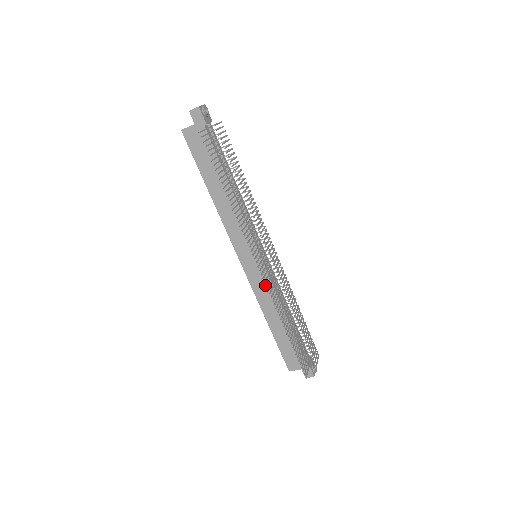
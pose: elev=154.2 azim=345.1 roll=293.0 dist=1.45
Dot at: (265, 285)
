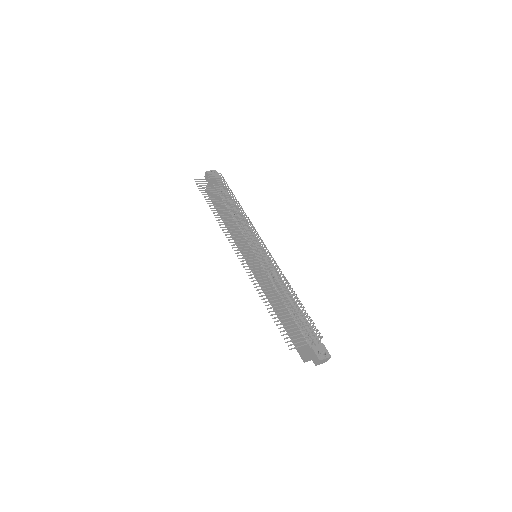
Dot at: (263, 277)
